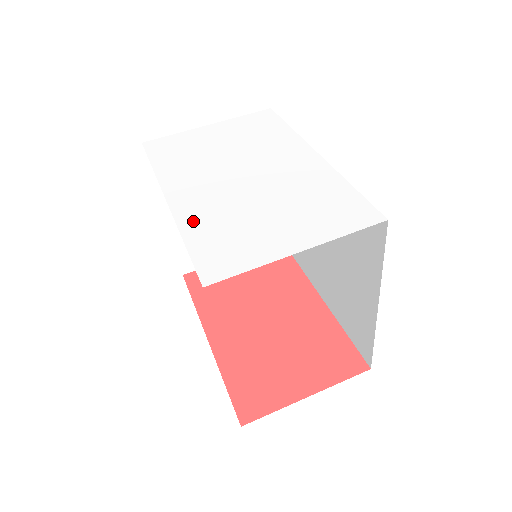
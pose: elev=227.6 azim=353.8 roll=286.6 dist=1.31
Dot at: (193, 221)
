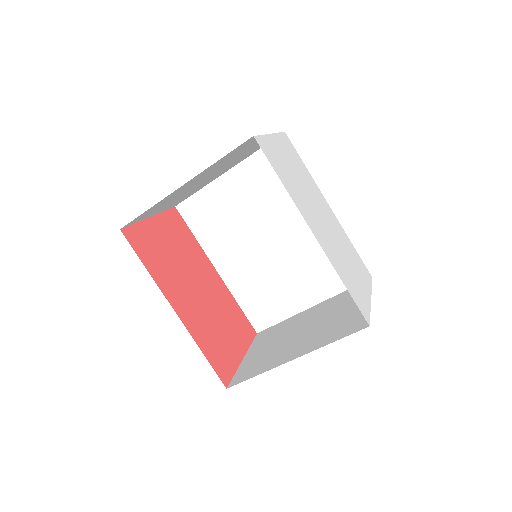
Dot at: (336, 264)
